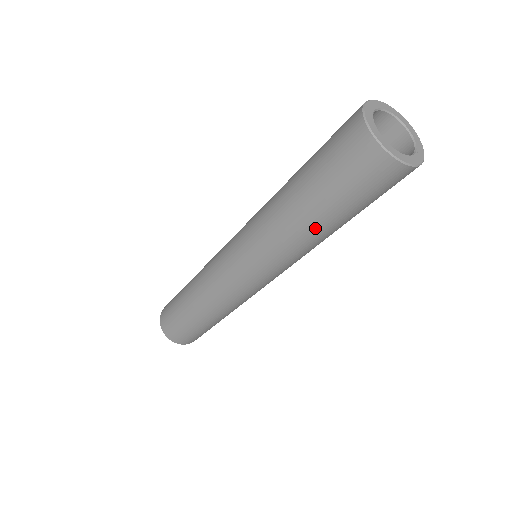
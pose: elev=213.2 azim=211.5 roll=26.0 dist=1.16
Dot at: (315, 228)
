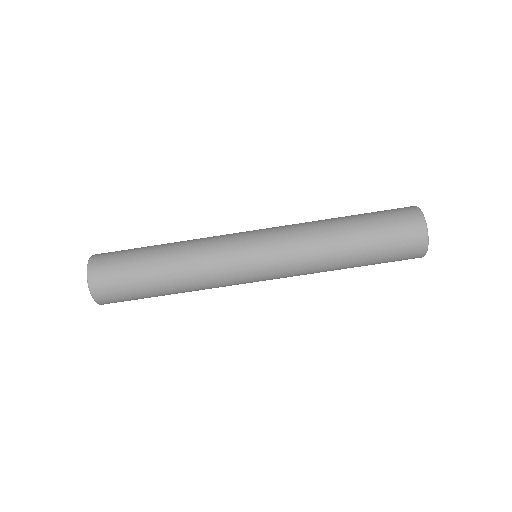
Dot at: (340, 222)
